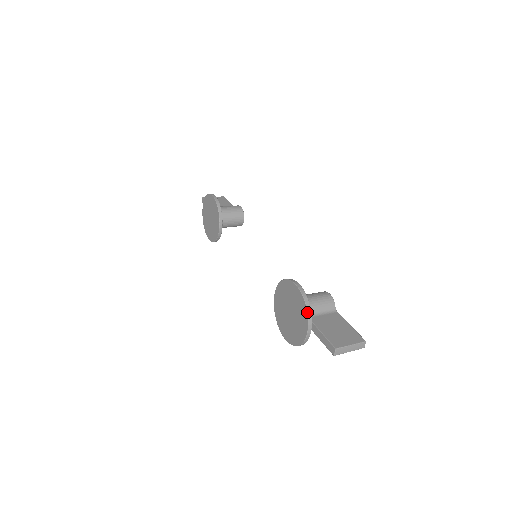
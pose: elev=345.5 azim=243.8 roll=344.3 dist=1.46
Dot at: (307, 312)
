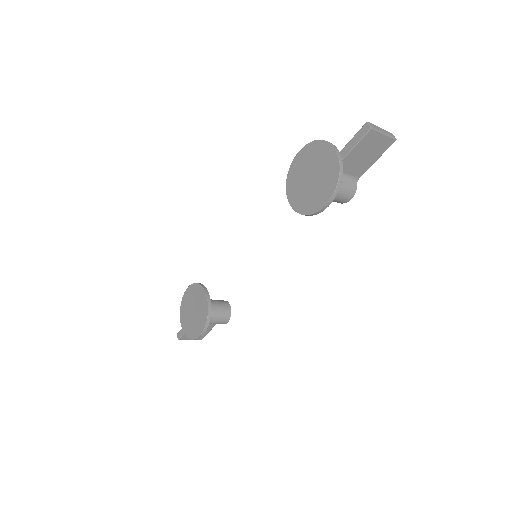
Dot at: (322, 140)
